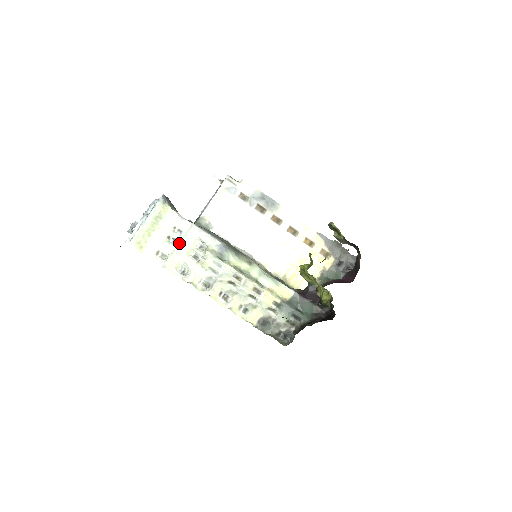
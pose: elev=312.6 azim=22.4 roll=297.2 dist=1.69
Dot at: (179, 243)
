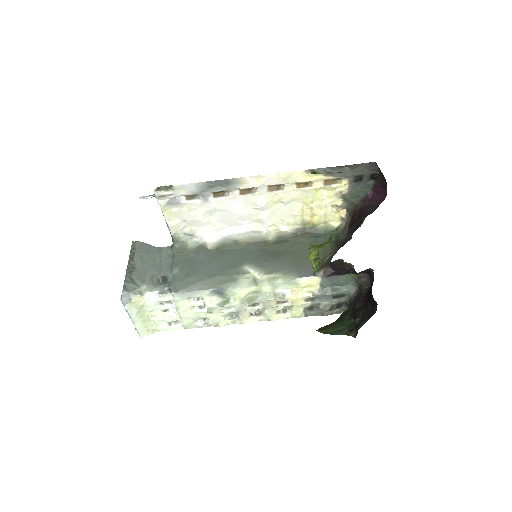
Dot at: (178, 310)
